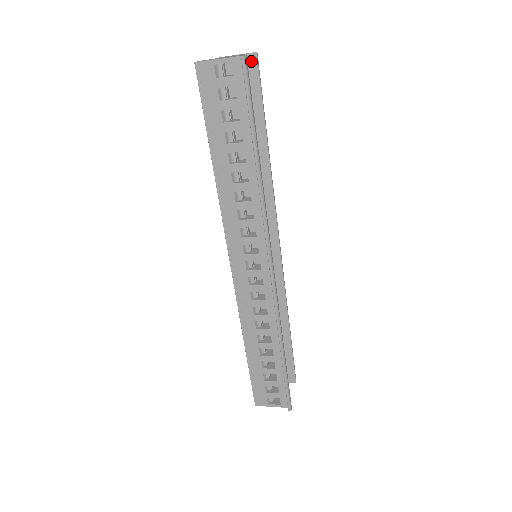
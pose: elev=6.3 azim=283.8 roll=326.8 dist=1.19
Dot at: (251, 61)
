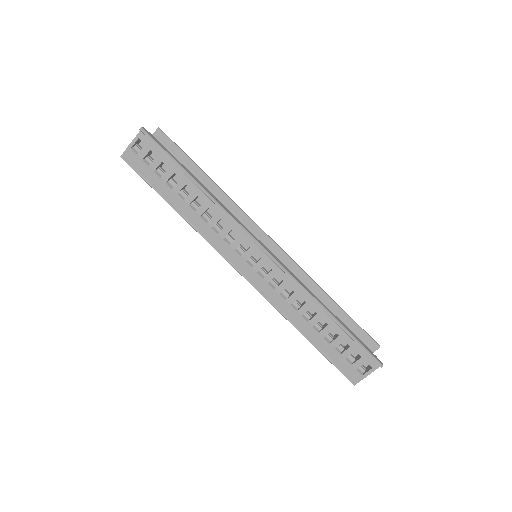
Dot at: (159, 135)
